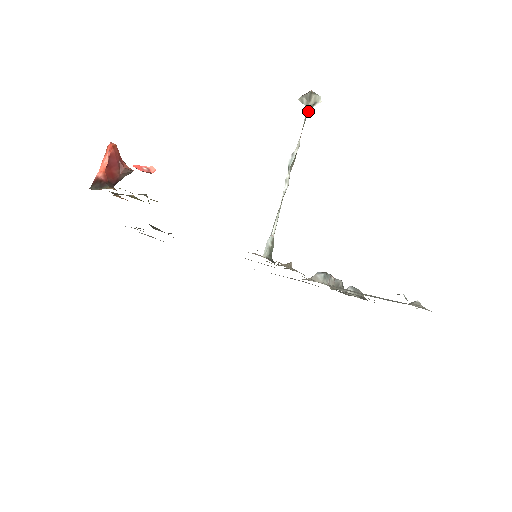
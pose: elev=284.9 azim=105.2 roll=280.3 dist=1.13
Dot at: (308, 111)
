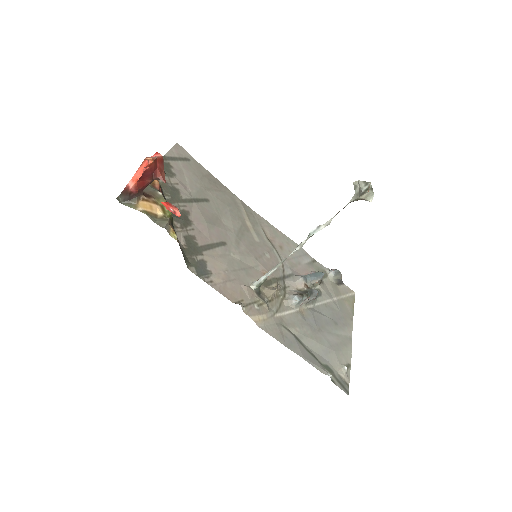
Dot at: occluded
